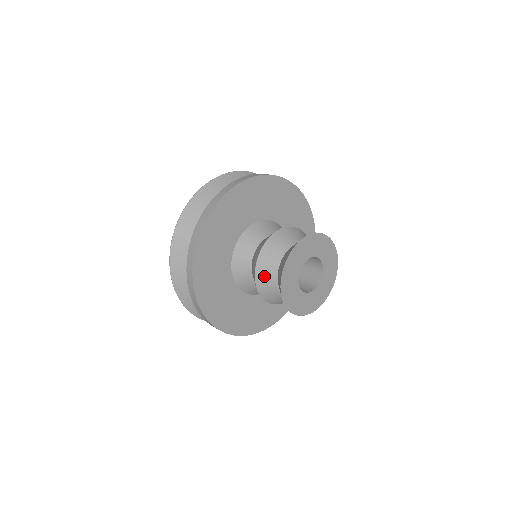
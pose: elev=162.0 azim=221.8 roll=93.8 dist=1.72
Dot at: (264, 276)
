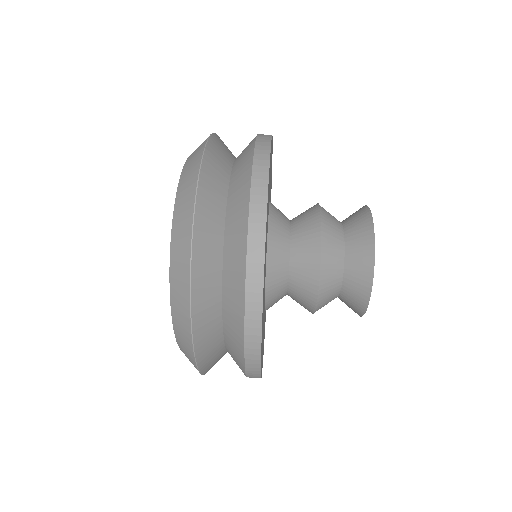
Dot at: (328, 289)
